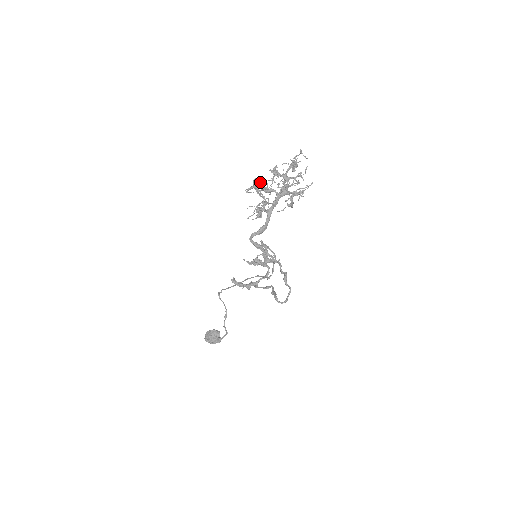
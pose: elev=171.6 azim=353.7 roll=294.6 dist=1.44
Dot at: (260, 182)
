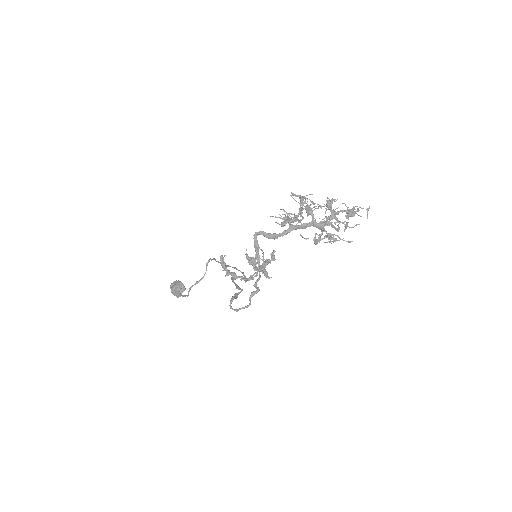
Dot at: occluded
